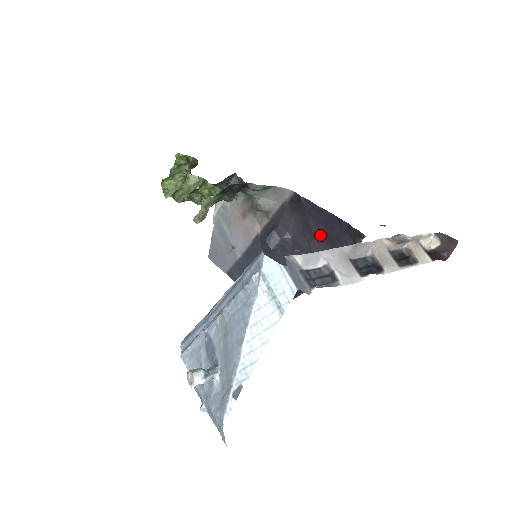
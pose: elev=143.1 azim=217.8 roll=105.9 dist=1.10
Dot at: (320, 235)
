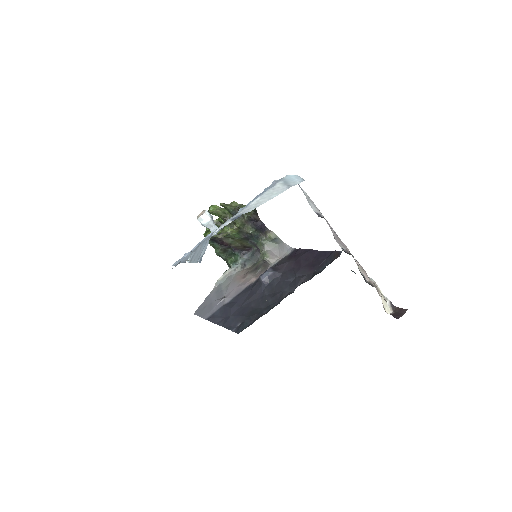
Dot at: (306, 266)
